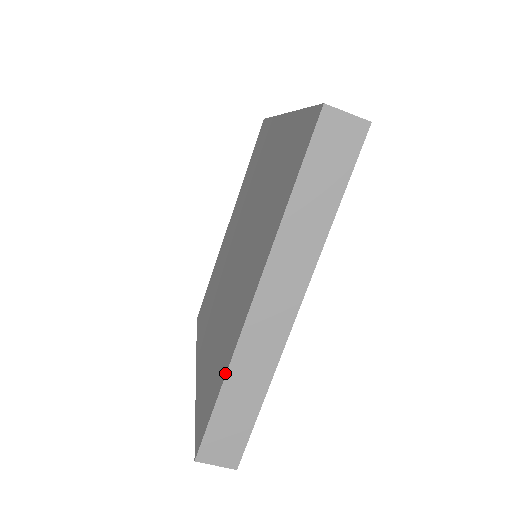
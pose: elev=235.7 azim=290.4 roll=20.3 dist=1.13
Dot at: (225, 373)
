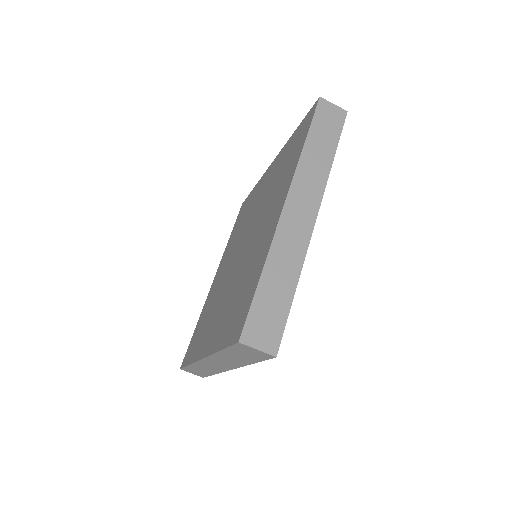
Dot at: (264, 260)
